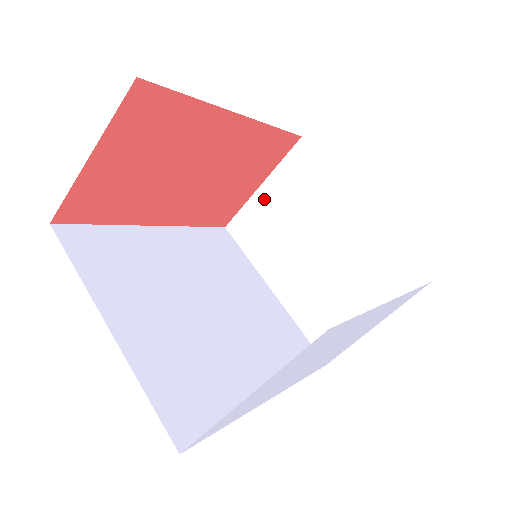
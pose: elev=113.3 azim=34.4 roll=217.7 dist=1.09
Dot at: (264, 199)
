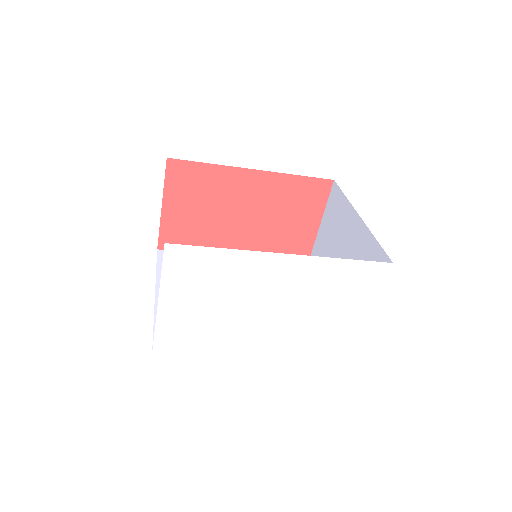
Dot at: (321, 235)
